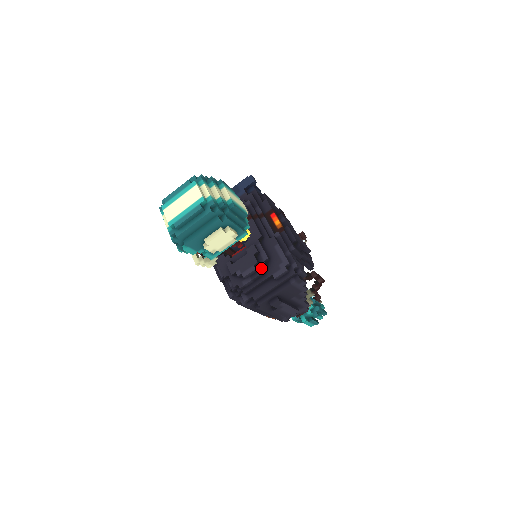
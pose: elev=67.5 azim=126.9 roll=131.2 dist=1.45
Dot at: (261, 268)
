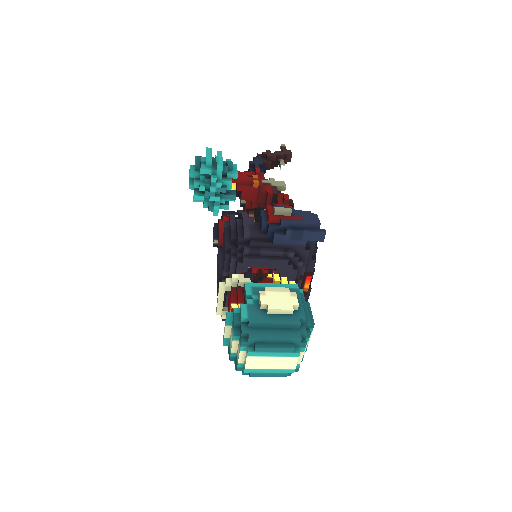
Dot at: occluded
